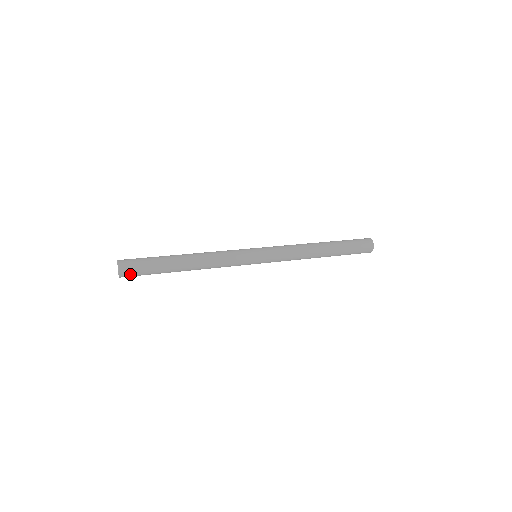
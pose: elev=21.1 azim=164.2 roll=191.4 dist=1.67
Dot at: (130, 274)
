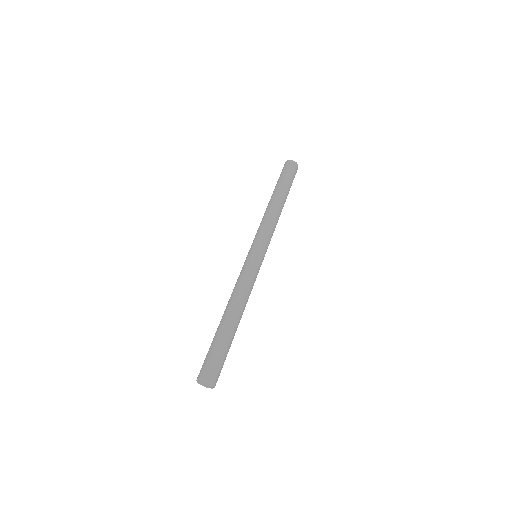
Dot at: occluded
